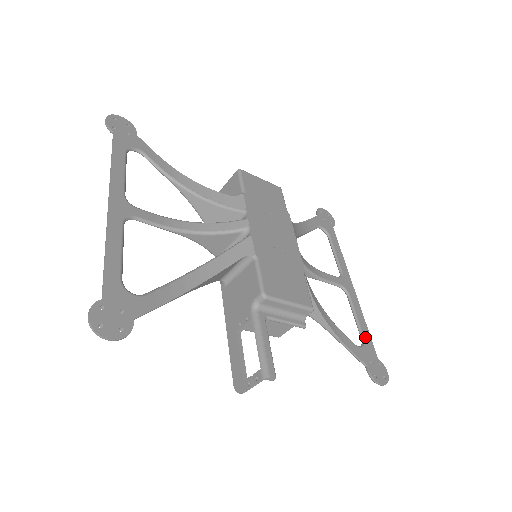
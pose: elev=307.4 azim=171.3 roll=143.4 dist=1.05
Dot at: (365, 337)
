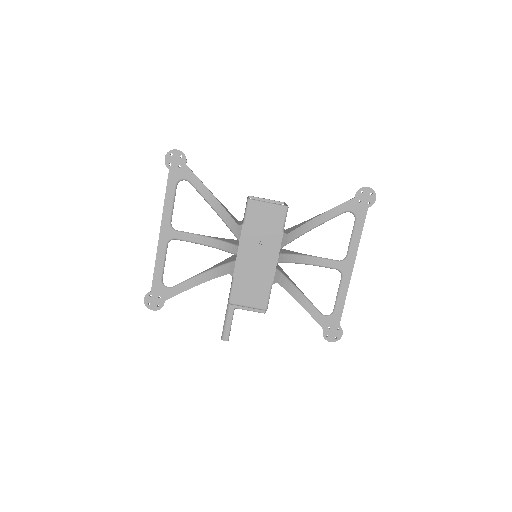
Dot at: (336, 310)
